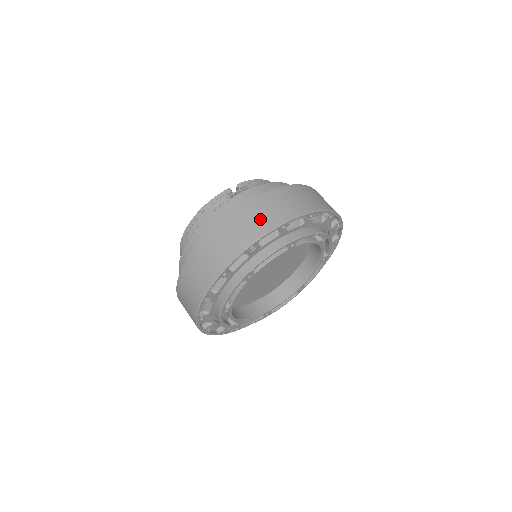
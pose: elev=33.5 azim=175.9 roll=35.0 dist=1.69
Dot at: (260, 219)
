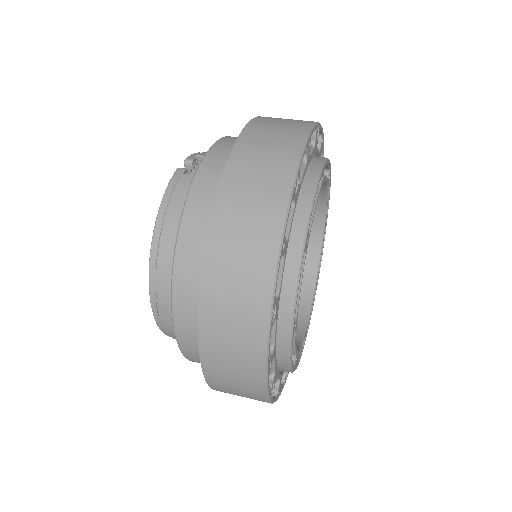
Dot at: (276, 145)
